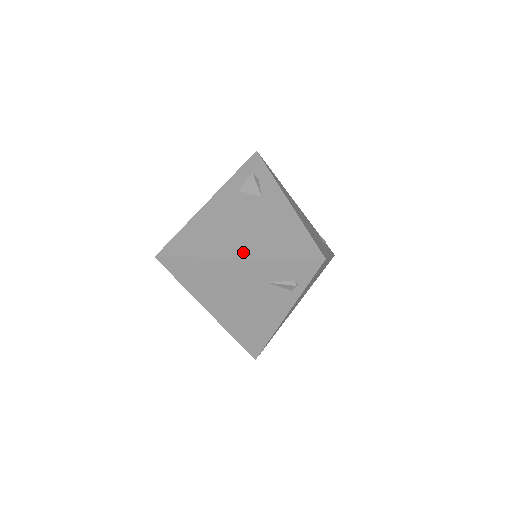
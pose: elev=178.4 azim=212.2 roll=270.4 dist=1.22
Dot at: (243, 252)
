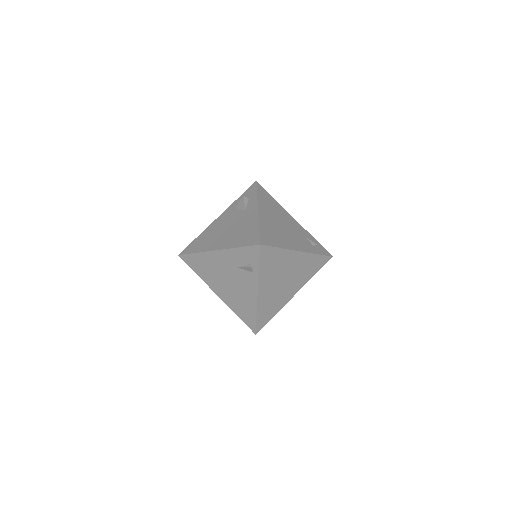
Dot at: (220, 246)
